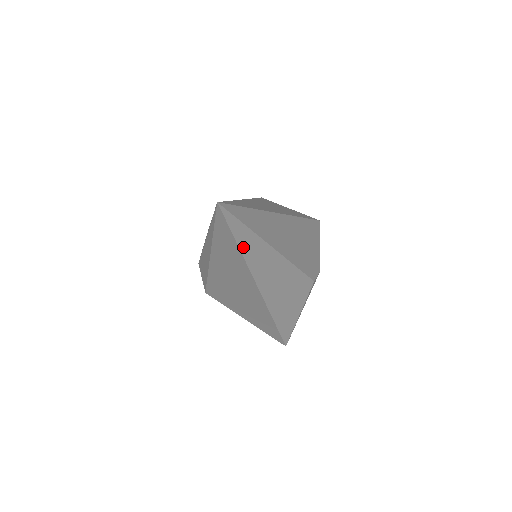
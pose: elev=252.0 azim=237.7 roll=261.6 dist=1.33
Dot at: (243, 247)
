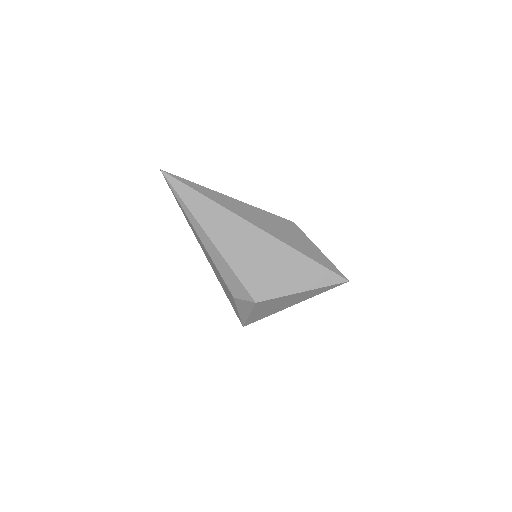
Dot at: (205, 195)
